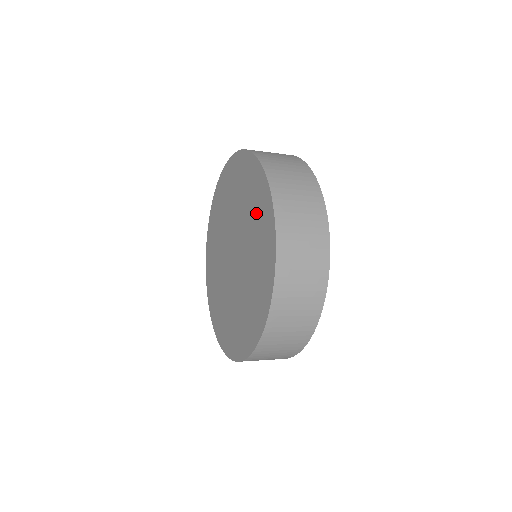
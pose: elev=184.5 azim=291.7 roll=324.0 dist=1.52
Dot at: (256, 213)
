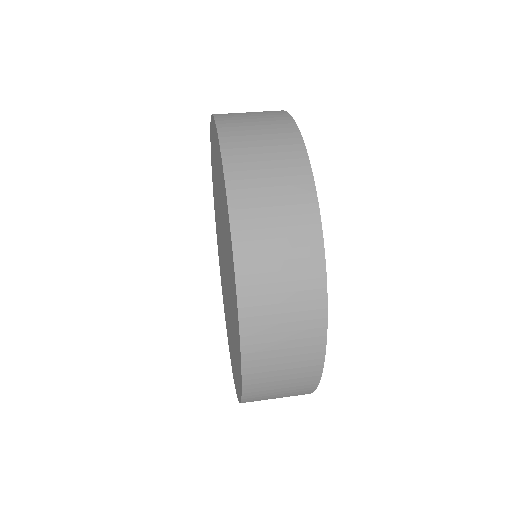
Dot at: (222, 198)
